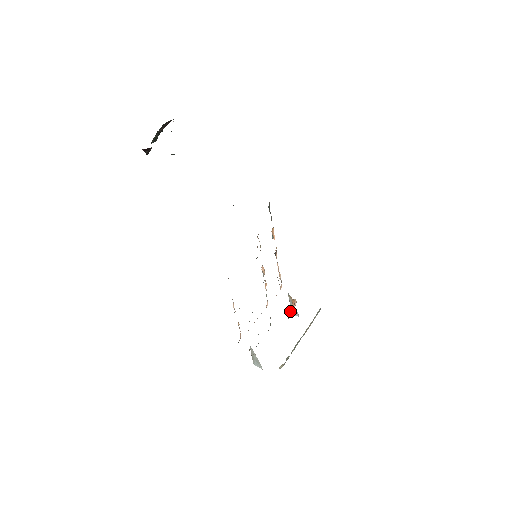
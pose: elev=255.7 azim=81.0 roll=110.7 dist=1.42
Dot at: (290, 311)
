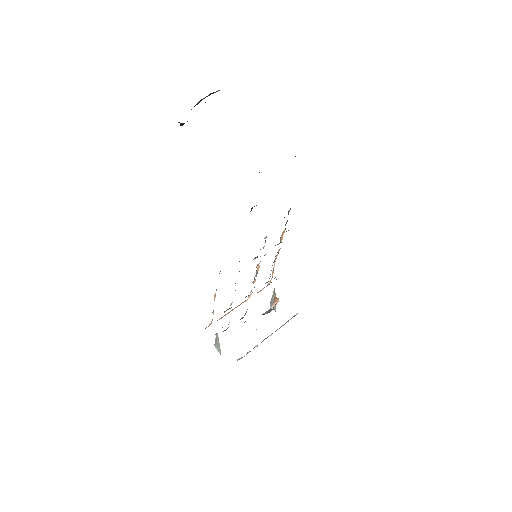
Dot at: occluded
